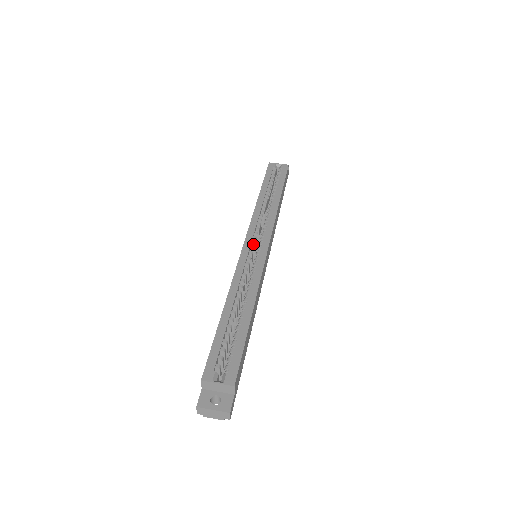
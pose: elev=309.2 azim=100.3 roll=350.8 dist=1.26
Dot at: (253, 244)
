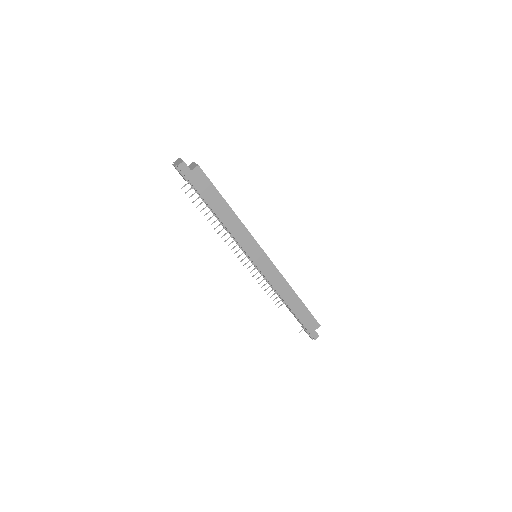
Dot at: occluded
